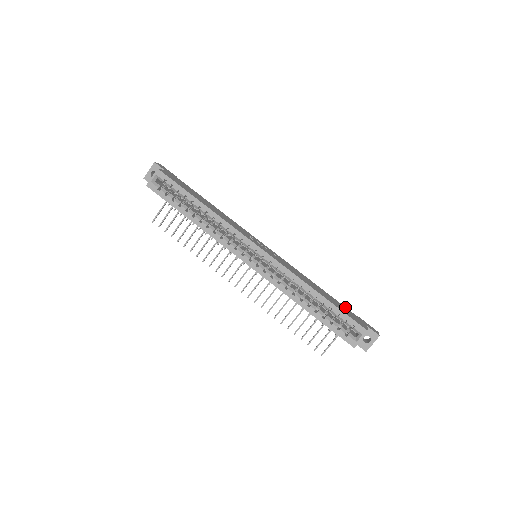
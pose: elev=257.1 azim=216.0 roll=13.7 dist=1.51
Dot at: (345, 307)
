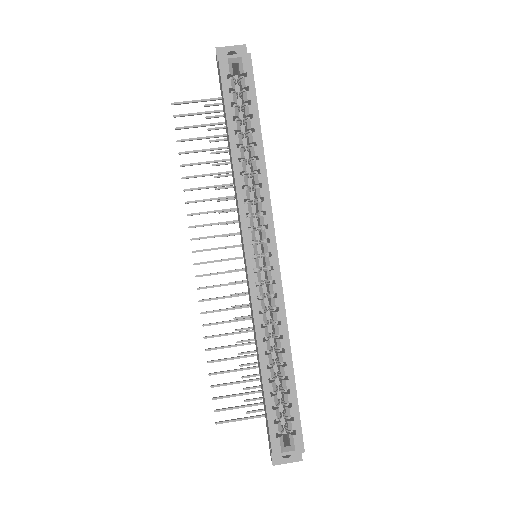
Dot at: occluded
